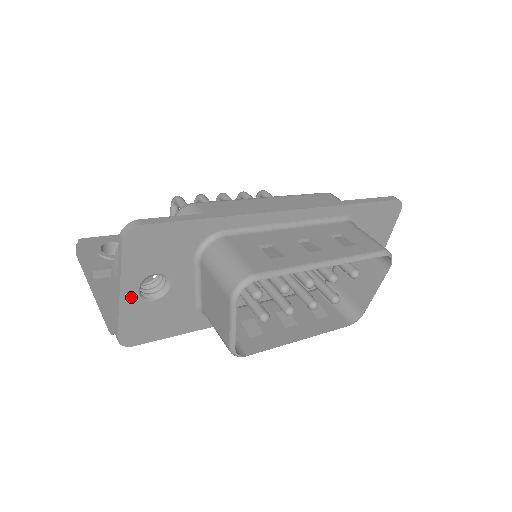
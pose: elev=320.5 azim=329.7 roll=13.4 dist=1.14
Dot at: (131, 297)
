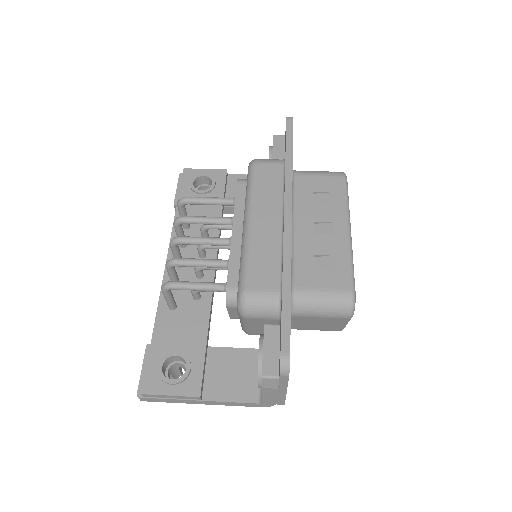
Dot at: occluded
